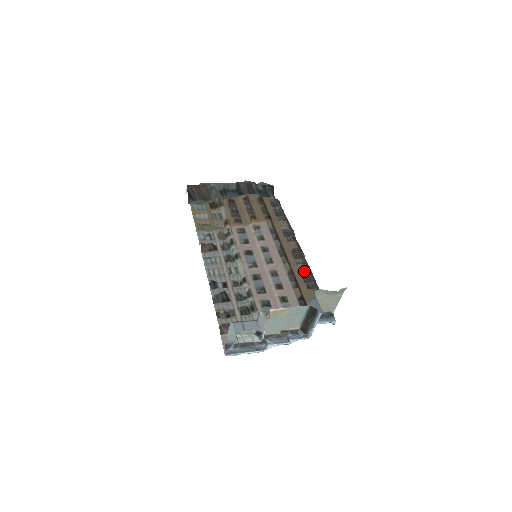
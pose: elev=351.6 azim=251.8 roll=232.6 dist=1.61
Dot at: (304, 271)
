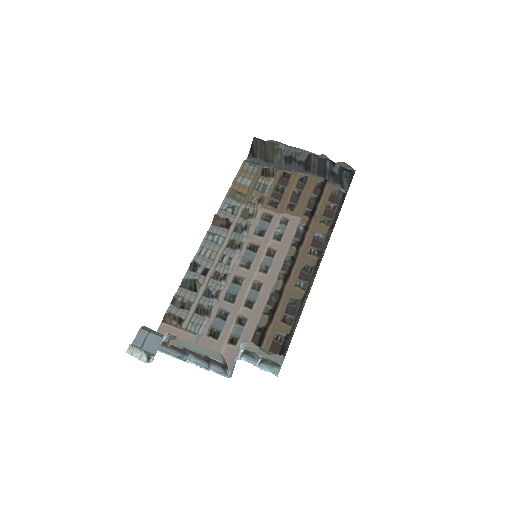
Dot at: (296, 298)
